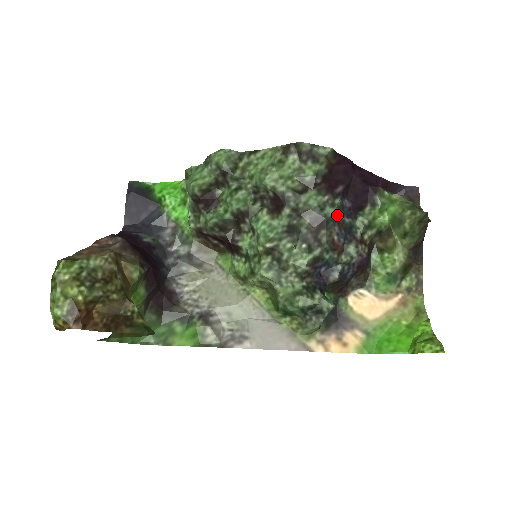
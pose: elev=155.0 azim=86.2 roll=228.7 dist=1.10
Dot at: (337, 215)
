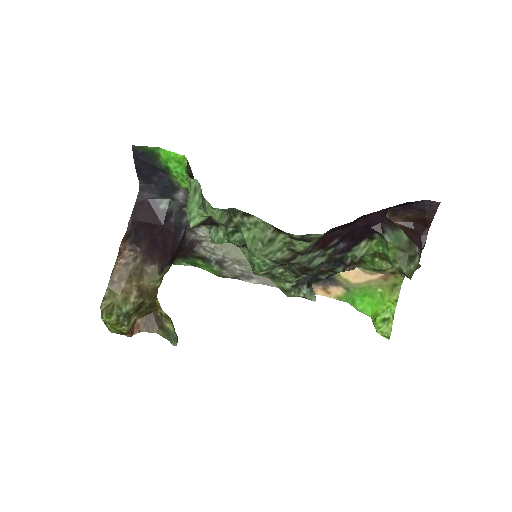
Dot at: (327, 259)
